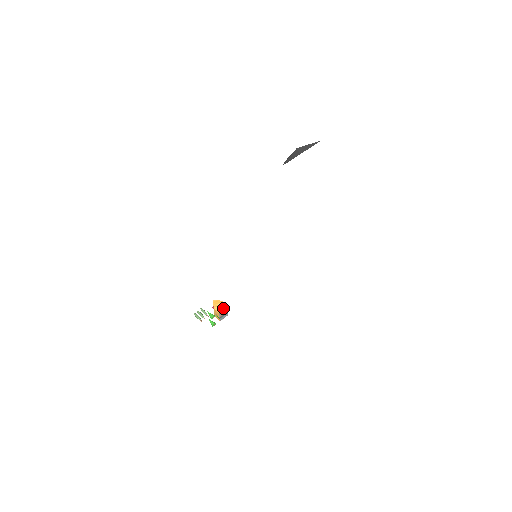
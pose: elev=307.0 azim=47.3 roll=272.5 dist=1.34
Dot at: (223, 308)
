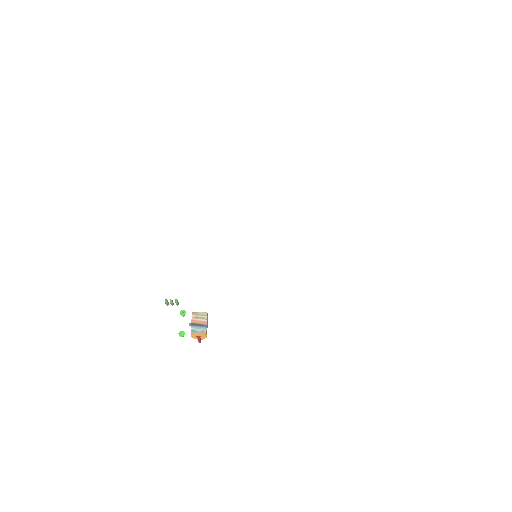
Dot at: (201, 312)
